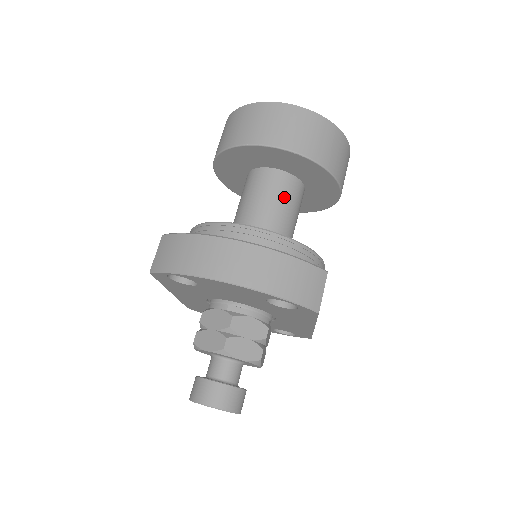
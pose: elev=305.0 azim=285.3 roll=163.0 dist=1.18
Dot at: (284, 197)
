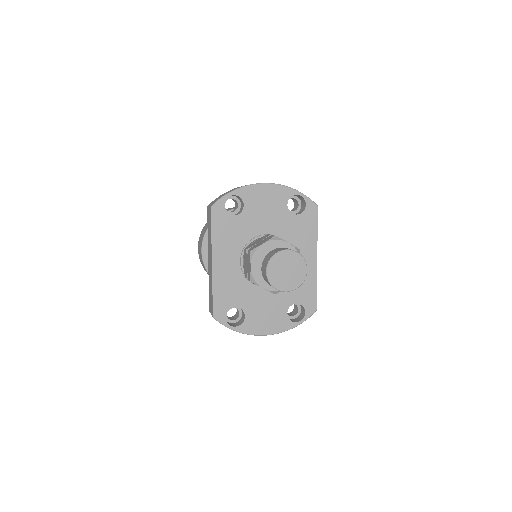
Dot at: occluded
